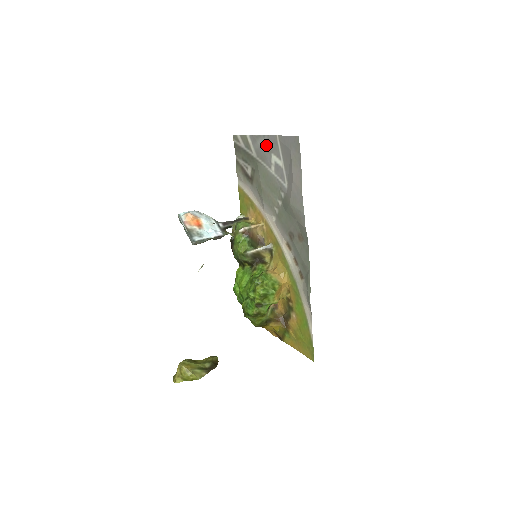
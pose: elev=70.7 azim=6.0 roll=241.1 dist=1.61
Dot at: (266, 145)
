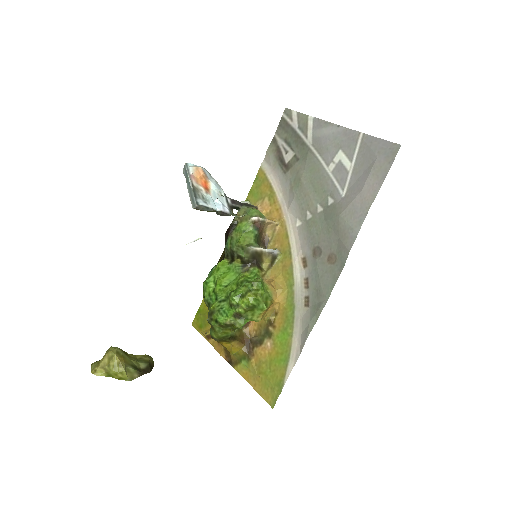
Dot at: (336, 137)
